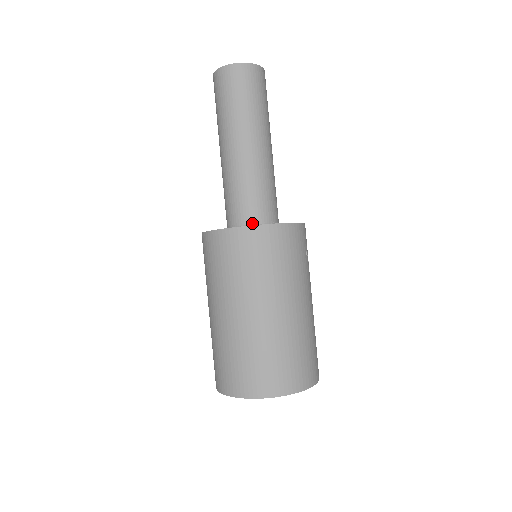
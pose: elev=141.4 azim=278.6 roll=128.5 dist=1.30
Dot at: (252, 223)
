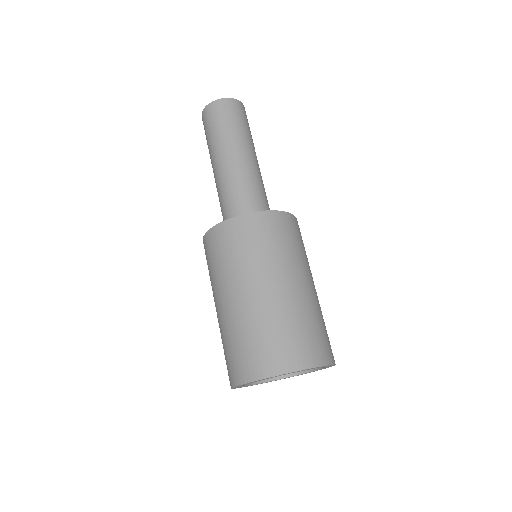
Dot at: occluded
